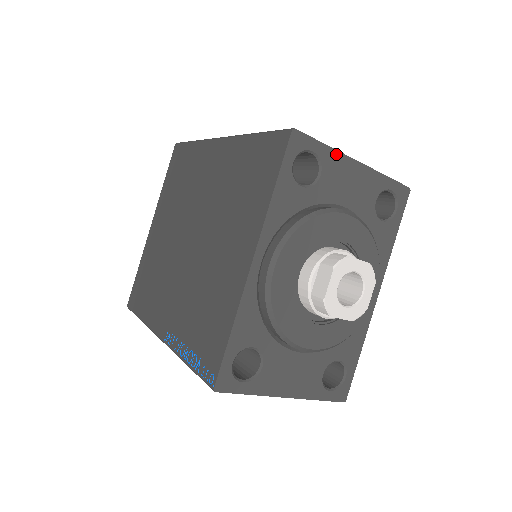
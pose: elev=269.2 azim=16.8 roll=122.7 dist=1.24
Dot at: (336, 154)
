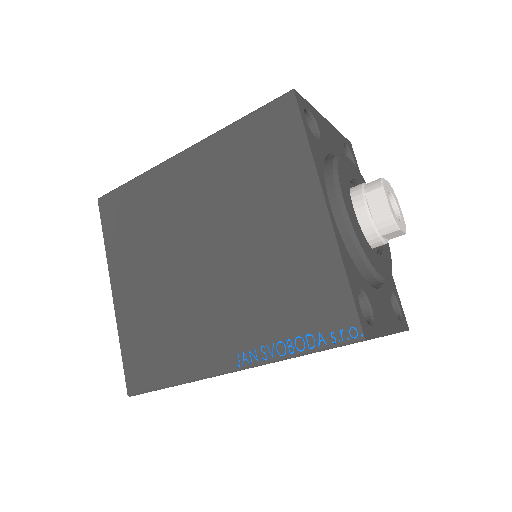
Dot at: (317, 113)
